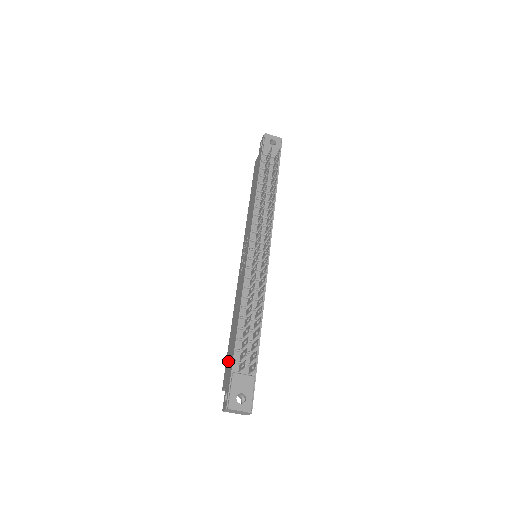
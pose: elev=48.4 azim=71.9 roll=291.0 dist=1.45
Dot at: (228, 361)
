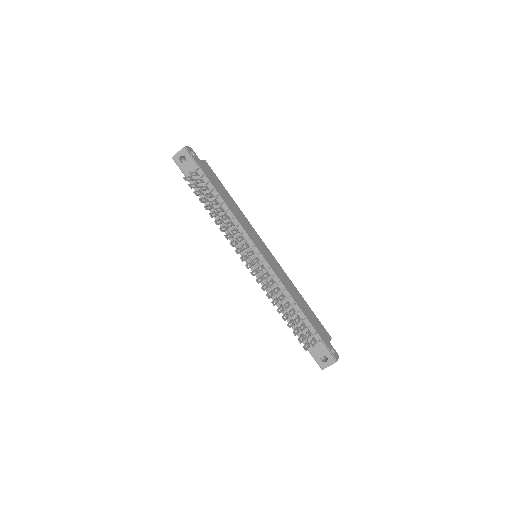
Dot at: occluded
